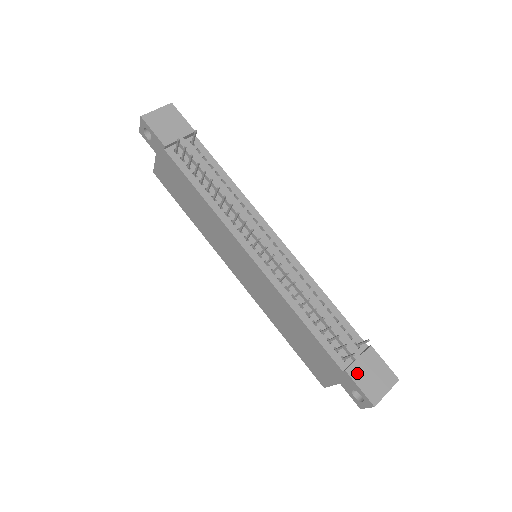
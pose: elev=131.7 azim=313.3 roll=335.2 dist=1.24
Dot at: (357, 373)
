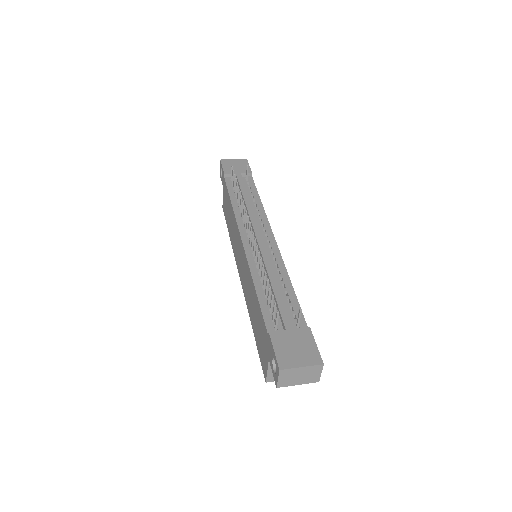
Dot at: (280, 339)
